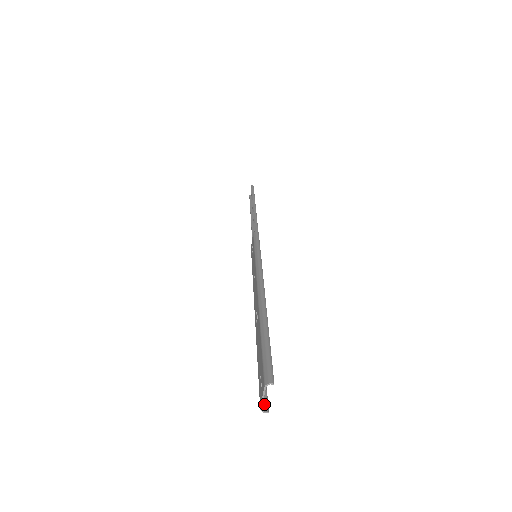
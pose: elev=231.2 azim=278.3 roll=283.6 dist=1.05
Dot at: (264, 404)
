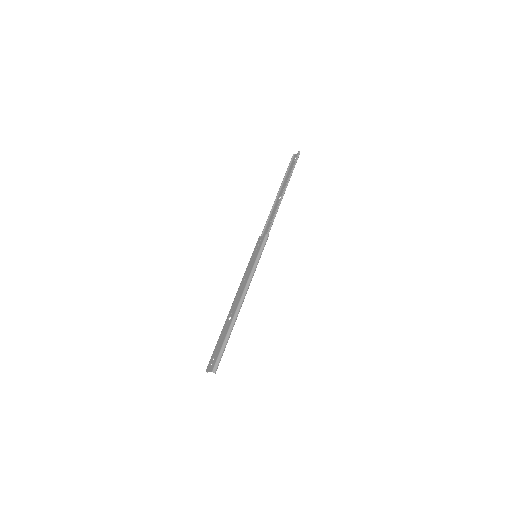
Dot at: (208, 368)
